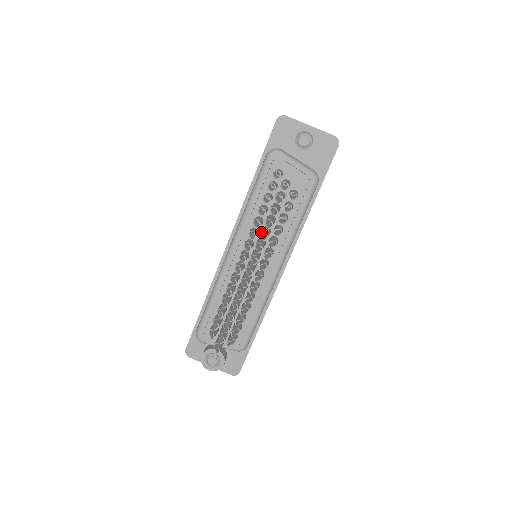
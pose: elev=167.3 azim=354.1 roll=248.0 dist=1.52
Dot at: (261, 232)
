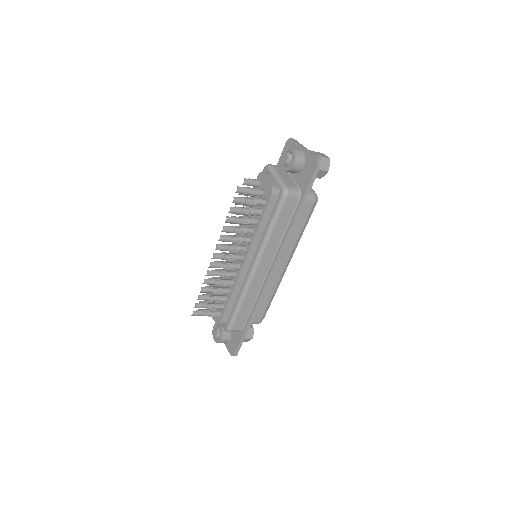
Dot at: (229, 226)
